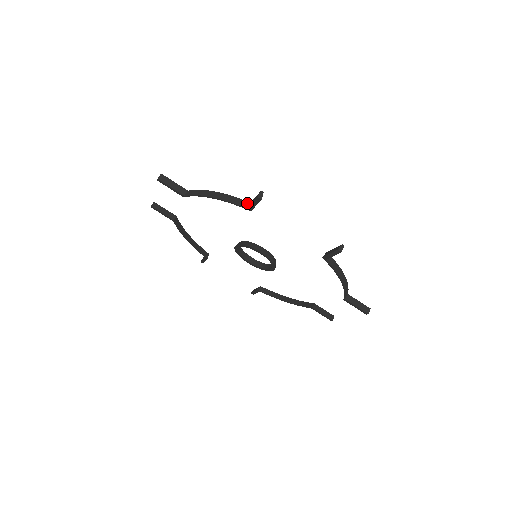
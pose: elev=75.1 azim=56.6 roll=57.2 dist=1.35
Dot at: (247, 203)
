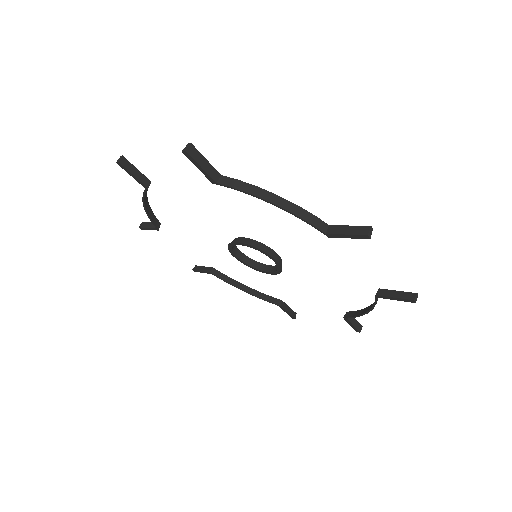
Dot at: (325, 225)
